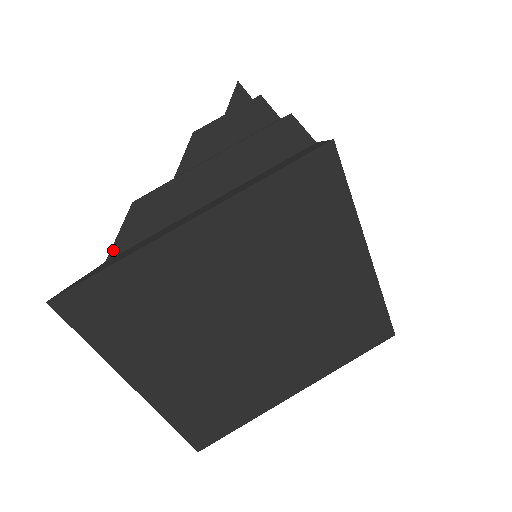
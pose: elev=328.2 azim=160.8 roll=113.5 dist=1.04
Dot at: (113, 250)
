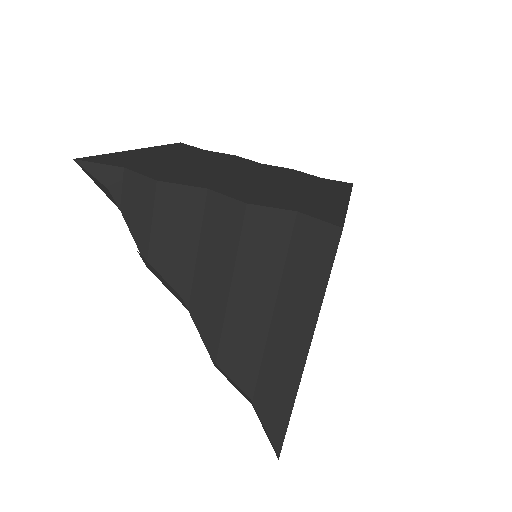
Dot at: occluded
